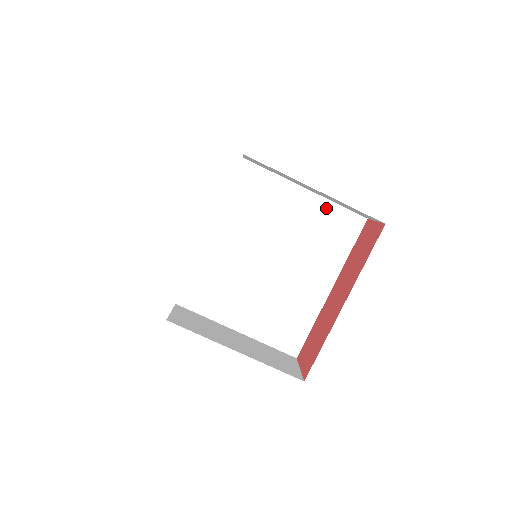
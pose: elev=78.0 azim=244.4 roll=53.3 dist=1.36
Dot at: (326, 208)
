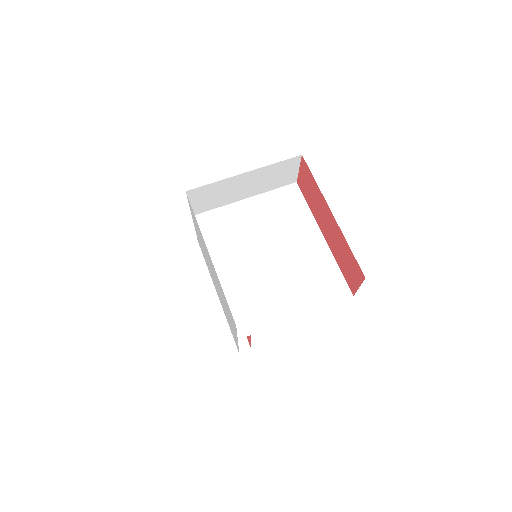
Dot at: (268, 198)
